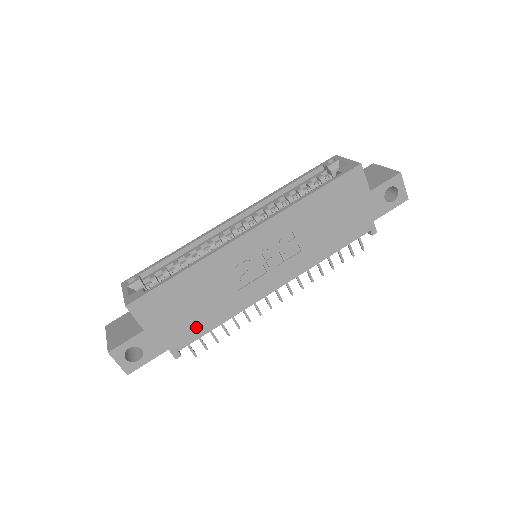
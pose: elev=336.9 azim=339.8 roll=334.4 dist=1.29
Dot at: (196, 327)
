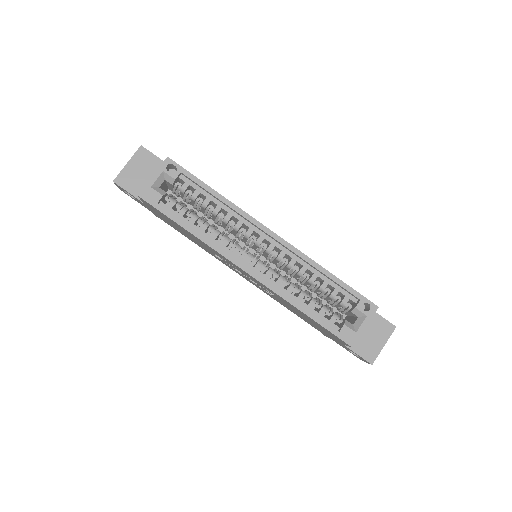
Dot at: (177, 229)
